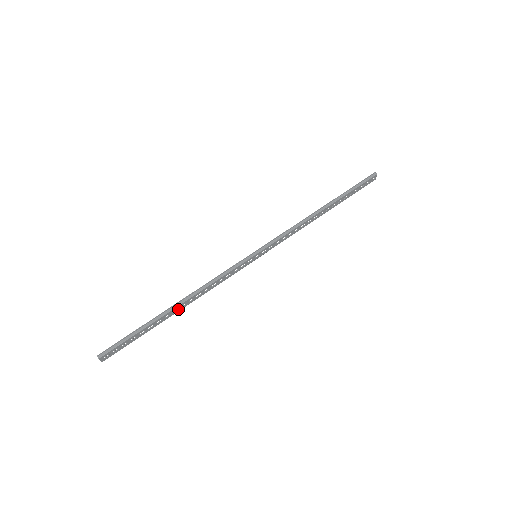
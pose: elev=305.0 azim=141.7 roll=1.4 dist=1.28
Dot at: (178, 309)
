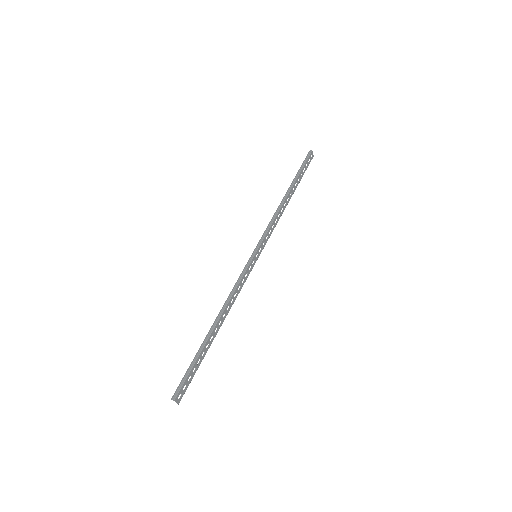
Dot at: (217, 328)
